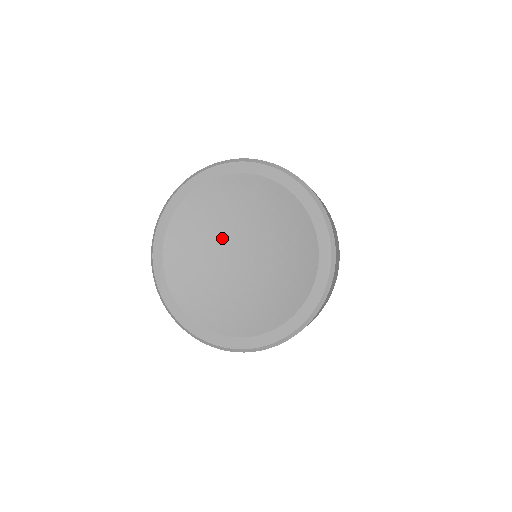
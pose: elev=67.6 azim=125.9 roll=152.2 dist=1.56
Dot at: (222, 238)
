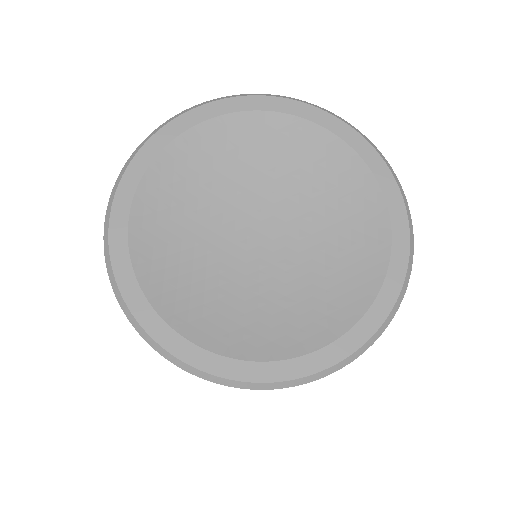
Dot at: (251, 195)
